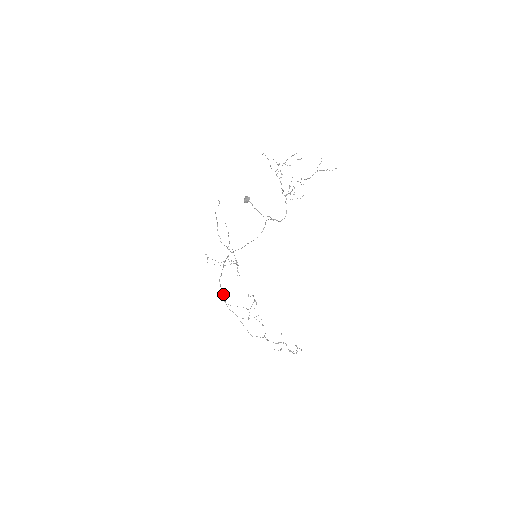
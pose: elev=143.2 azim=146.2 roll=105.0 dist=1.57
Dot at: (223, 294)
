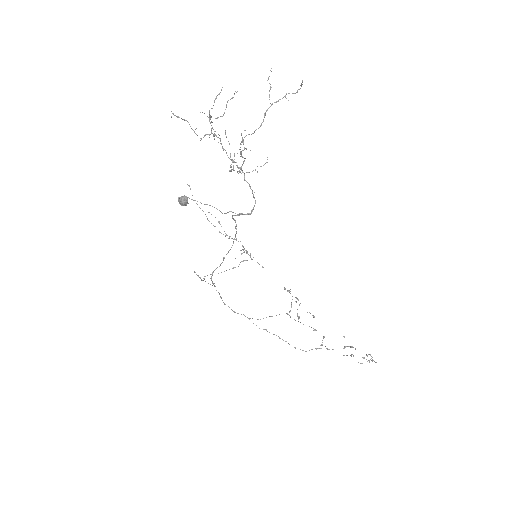
Dot at: occluded
